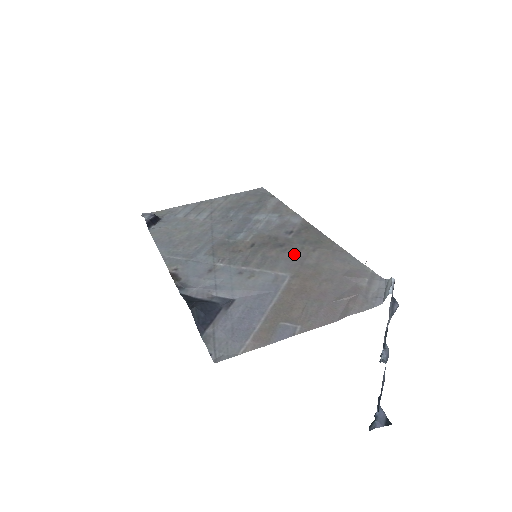
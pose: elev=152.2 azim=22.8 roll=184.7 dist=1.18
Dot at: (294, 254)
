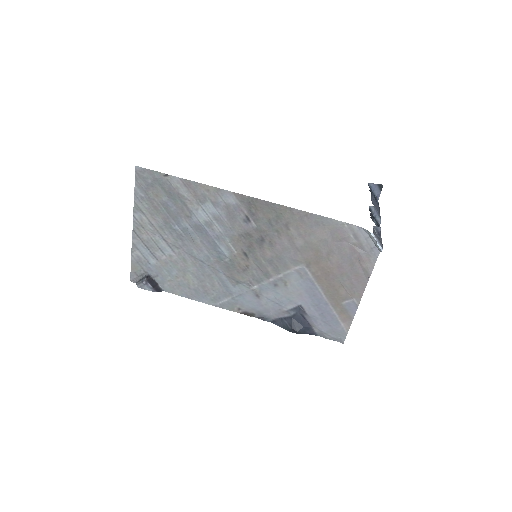
Dot at: (281, 243)
